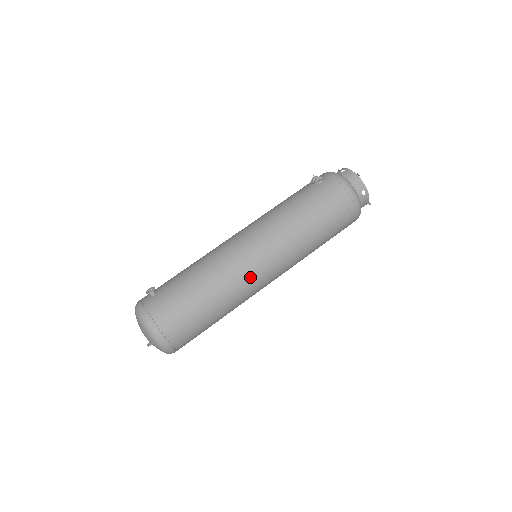
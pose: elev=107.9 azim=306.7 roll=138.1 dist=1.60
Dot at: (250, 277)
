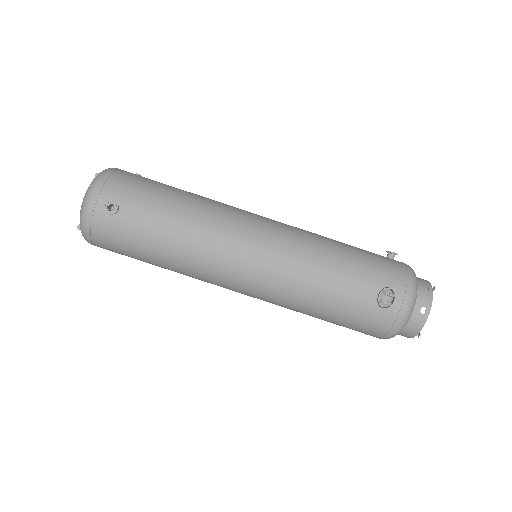
Dot at: (217, 285)
